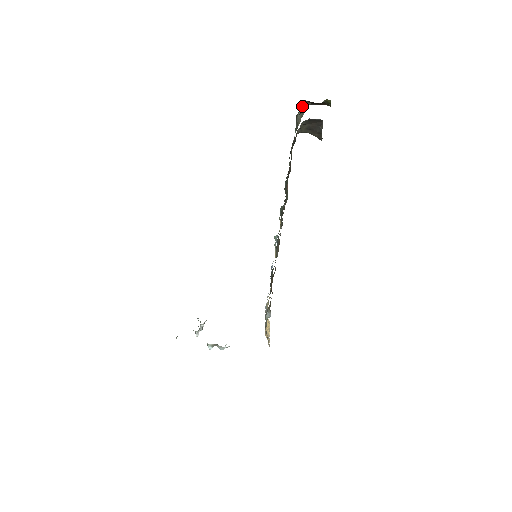
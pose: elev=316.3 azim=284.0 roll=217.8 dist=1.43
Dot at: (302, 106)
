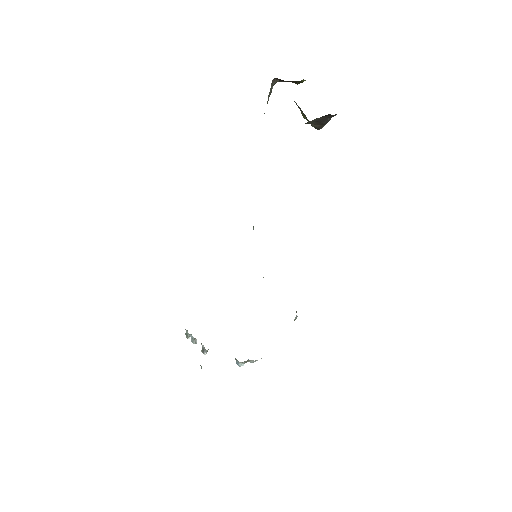
Dot at: (271, 84)
